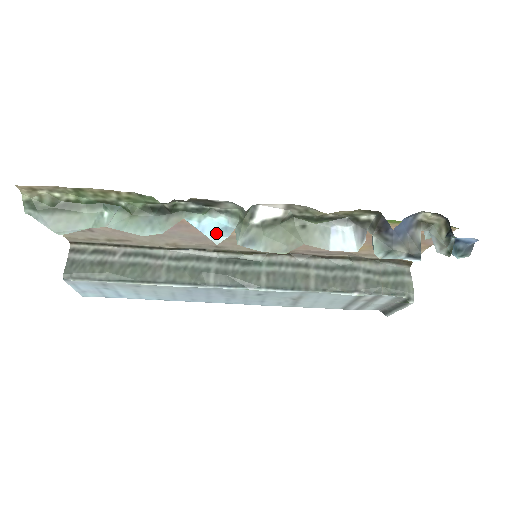
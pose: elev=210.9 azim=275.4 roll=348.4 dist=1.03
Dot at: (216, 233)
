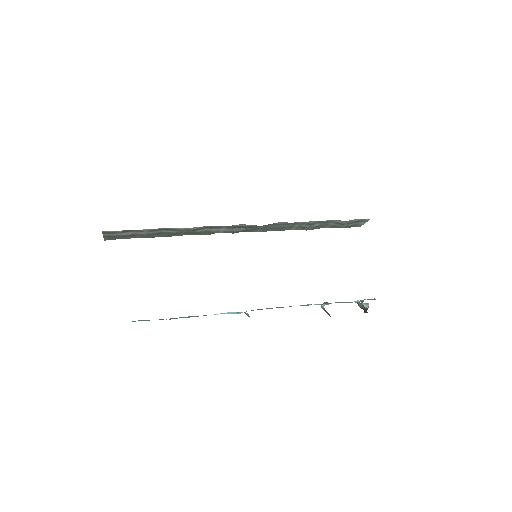
Dot at: occluded
